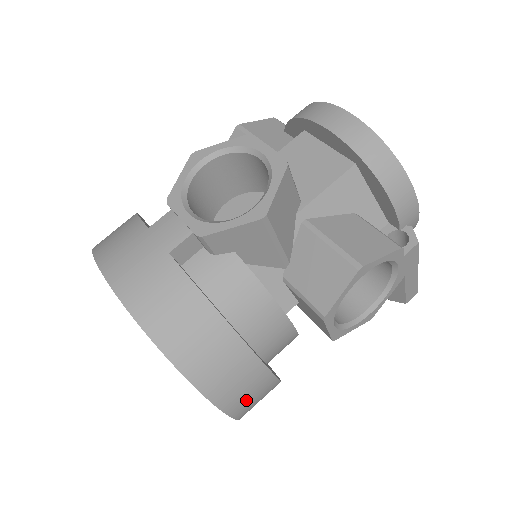
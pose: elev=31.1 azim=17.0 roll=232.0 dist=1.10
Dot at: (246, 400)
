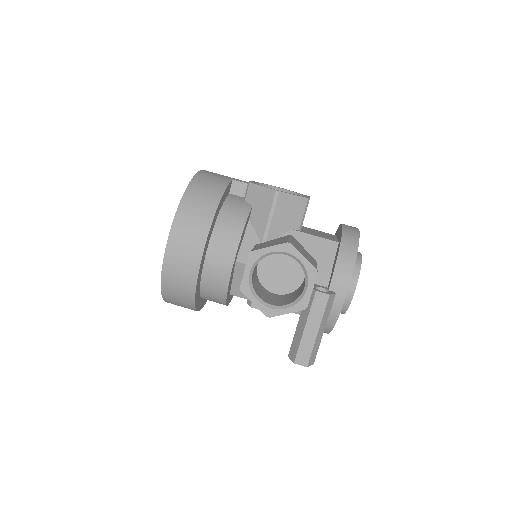
Dot at: (180, 250)
